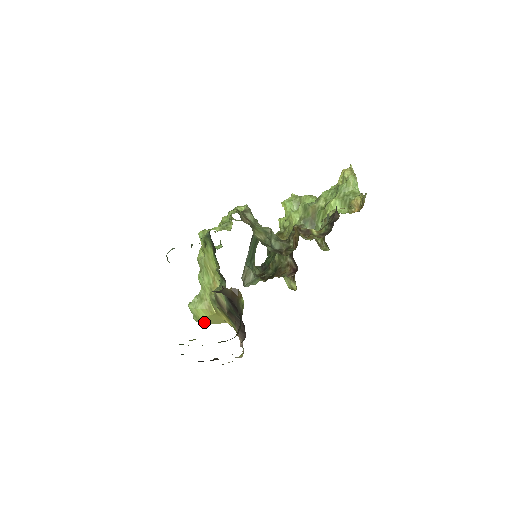
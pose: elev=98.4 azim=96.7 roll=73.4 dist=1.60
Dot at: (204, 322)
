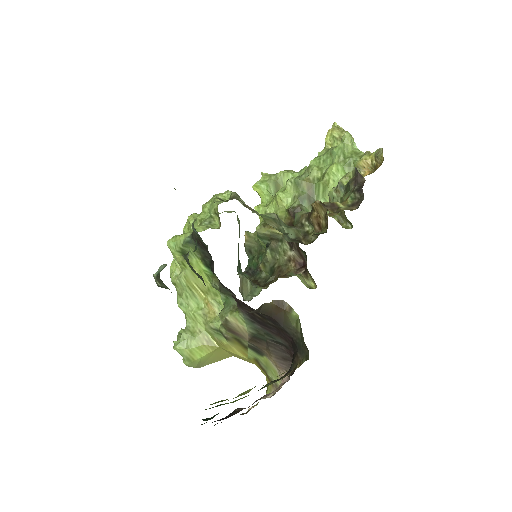
Dot at: (199, 364)
